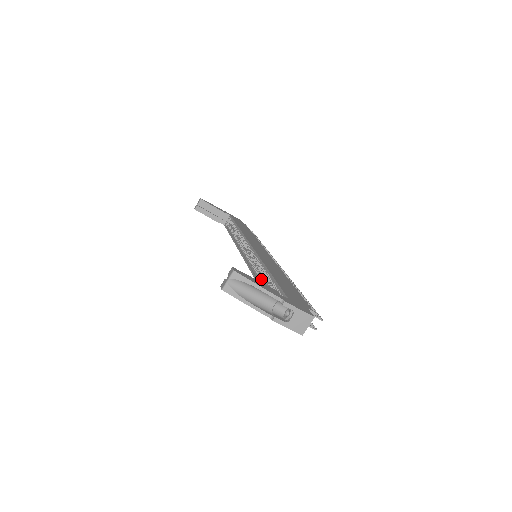
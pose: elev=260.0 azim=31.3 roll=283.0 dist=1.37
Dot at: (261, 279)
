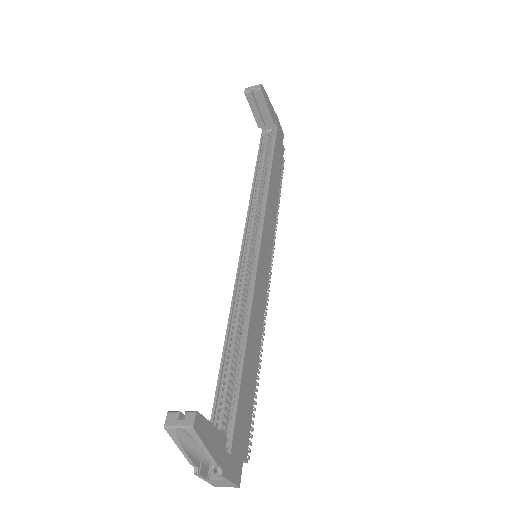
Dot at: (232, 337)
